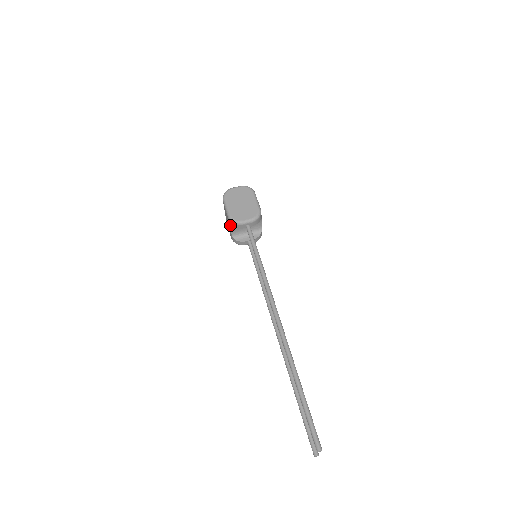
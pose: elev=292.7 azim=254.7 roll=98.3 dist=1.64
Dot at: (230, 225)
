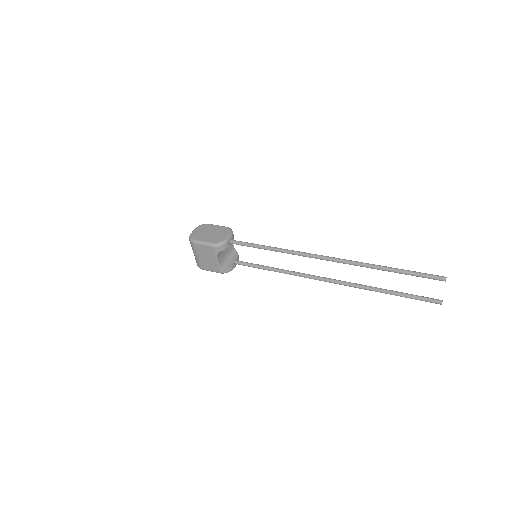
Dot at: (217, 253)
